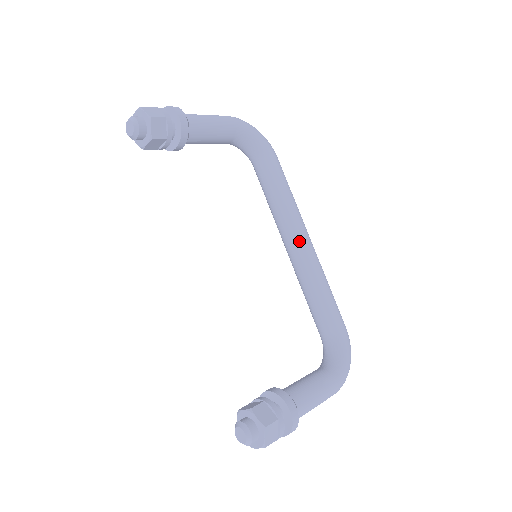
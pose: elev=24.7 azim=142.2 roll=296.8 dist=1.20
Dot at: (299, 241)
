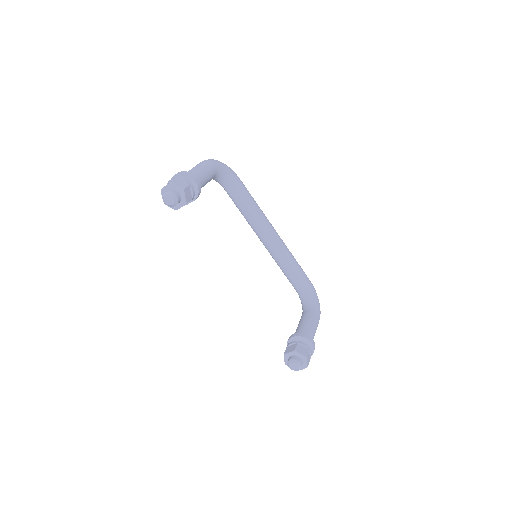
Dot at: (272, 235)
